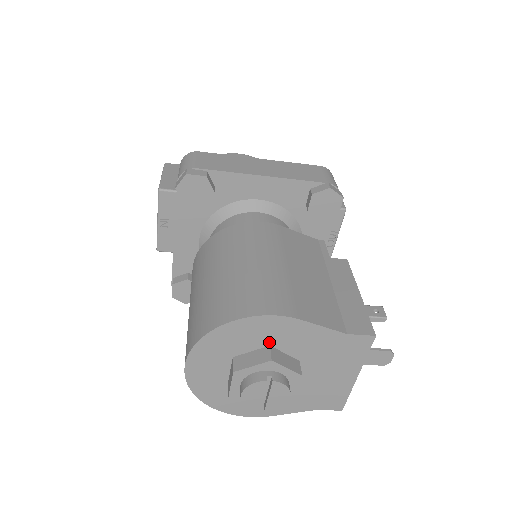
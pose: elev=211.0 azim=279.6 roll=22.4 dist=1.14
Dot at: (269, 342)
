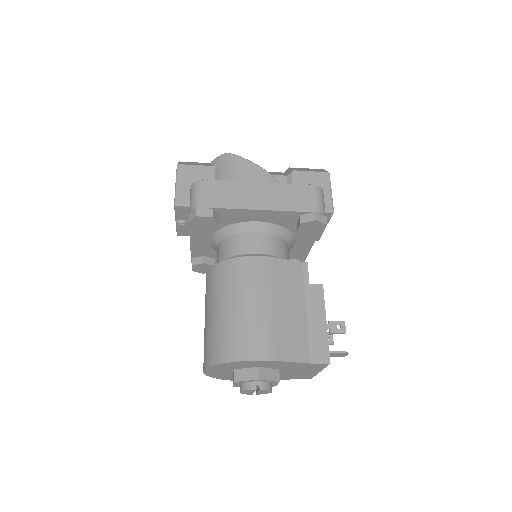
Dot at: (258, 366)
